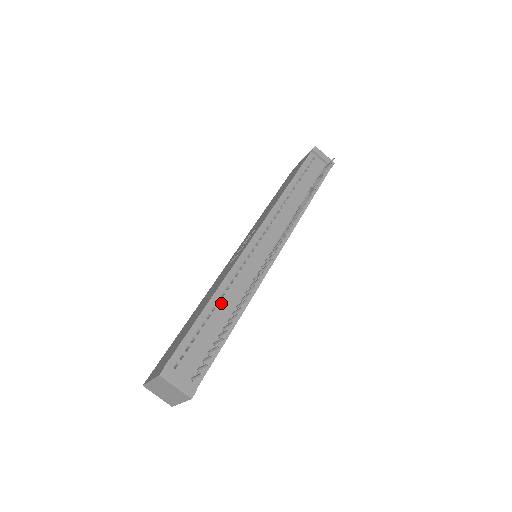
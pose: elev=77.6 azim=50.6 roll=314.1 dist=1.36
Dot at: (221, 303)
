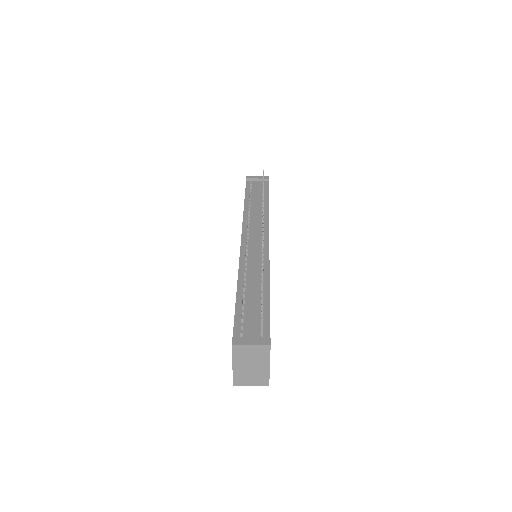
Dot at: (247, 284)
